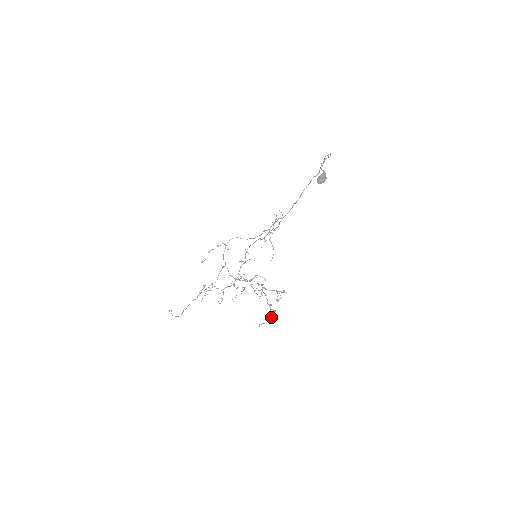
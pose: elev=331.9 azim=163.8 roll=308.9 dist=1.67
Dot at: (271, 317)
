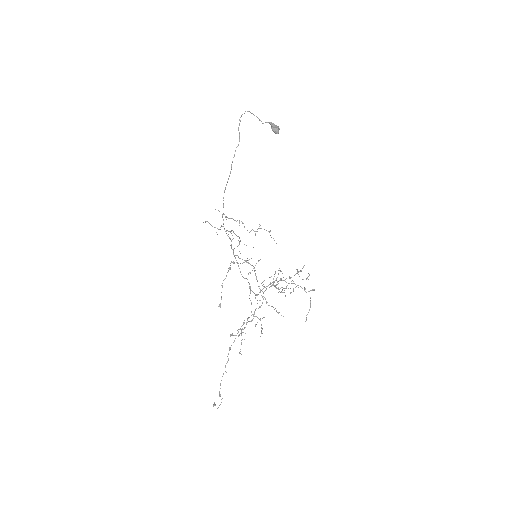
Dot at: (310, 301)
